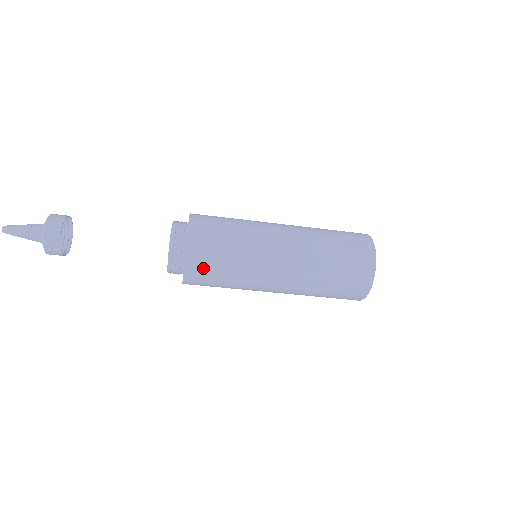
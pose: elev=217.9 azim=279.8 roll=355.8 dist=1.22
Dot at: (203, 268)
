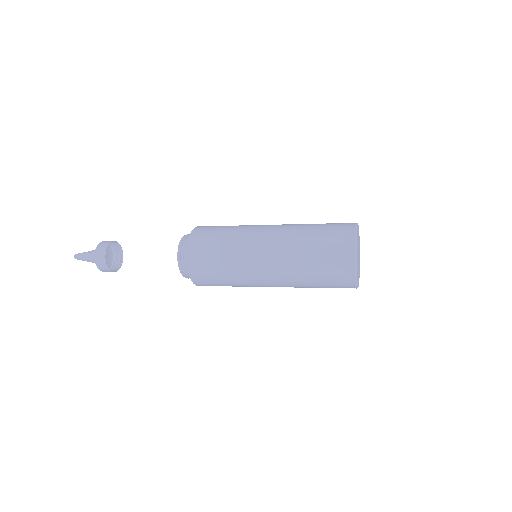
Dot at: (204, 275)
